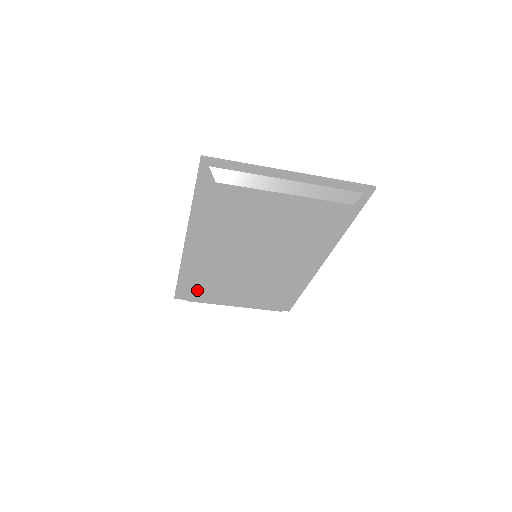
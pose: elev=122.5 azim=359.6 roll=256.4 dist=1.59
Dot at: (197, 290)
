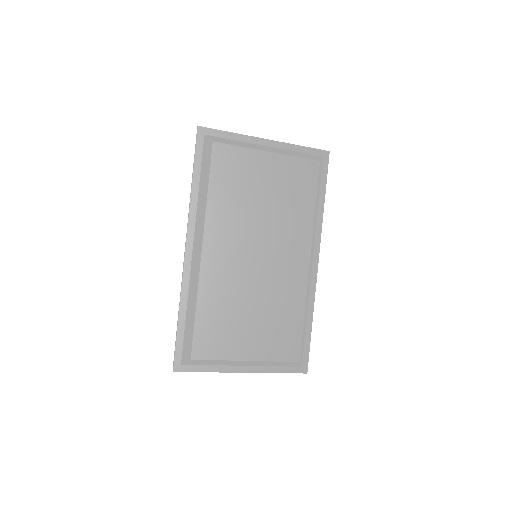
Dot at: (202, 329)
